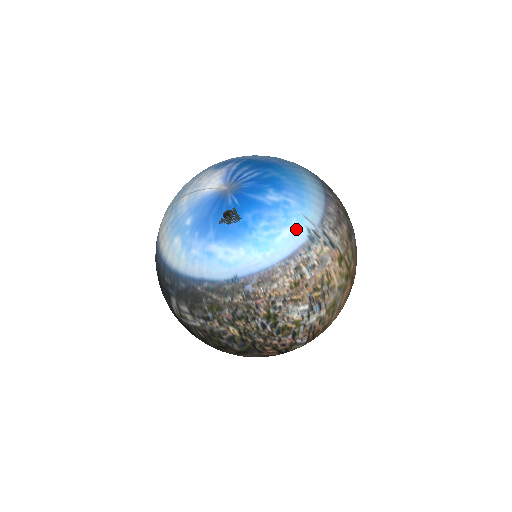
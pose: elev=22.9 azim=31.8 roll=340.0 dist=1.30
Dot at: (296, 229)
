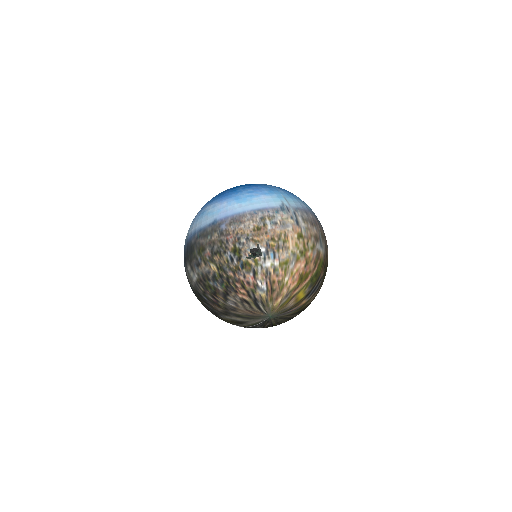
Dot at: (273, 199)
